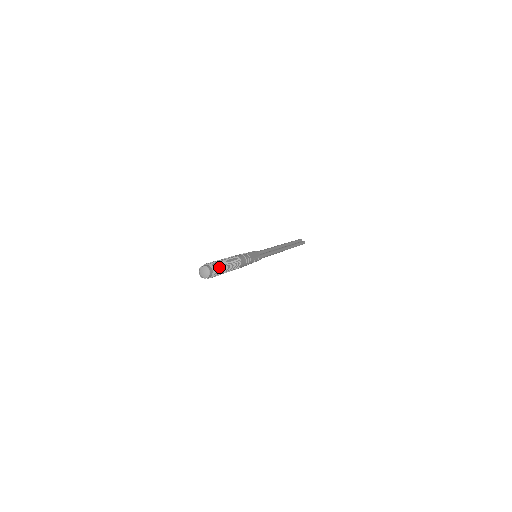
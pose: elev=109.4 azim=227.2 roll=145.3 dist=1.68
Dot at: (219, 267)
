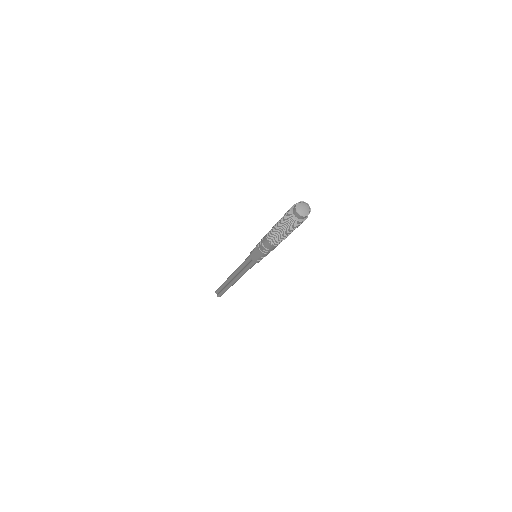
Dot at: occluded
